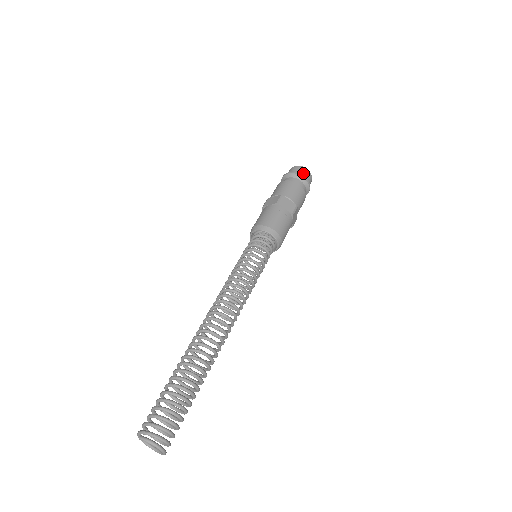
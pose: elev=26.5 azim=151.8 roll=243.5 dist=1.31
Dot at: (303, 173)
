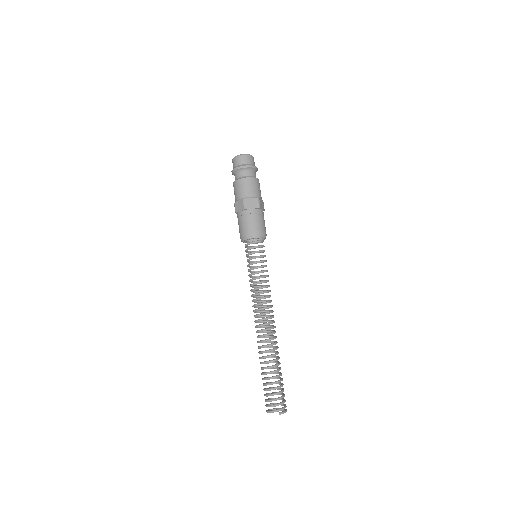
Dot at: (254, 163)
